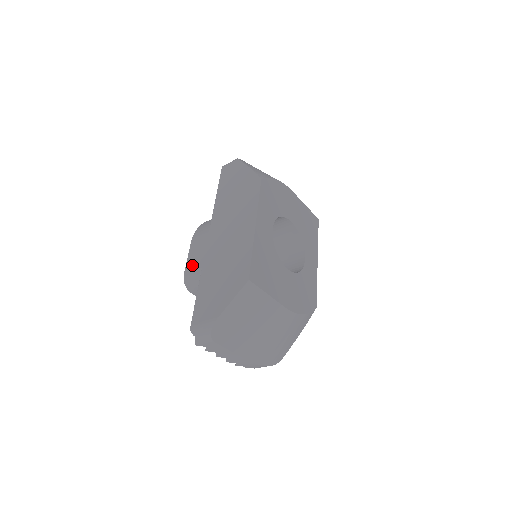
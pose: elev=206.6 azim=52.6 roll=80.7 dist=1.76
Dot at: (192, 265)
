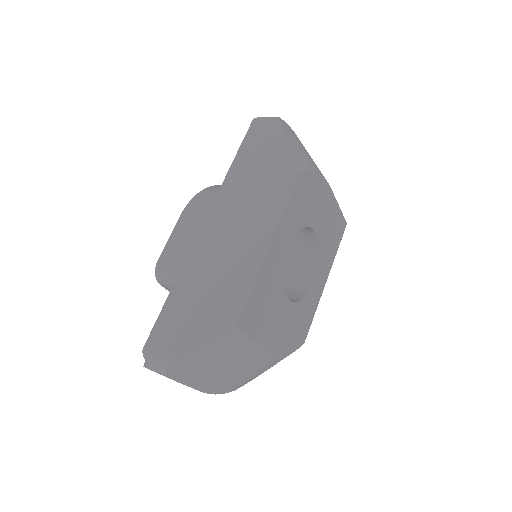
Dot at: (172, 253)
